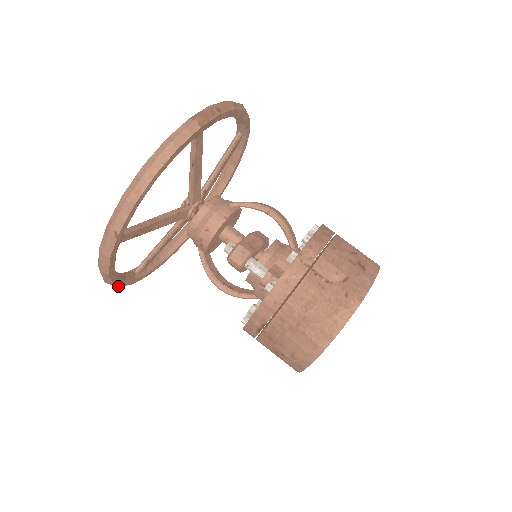
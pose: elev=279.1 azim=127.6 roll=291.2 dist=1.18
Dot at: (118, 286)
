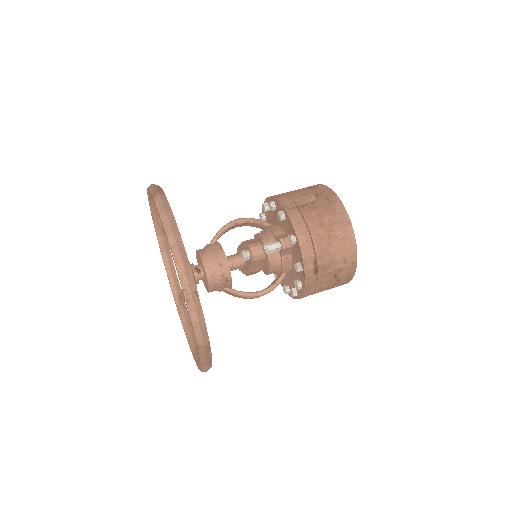
Dot at: occluded
